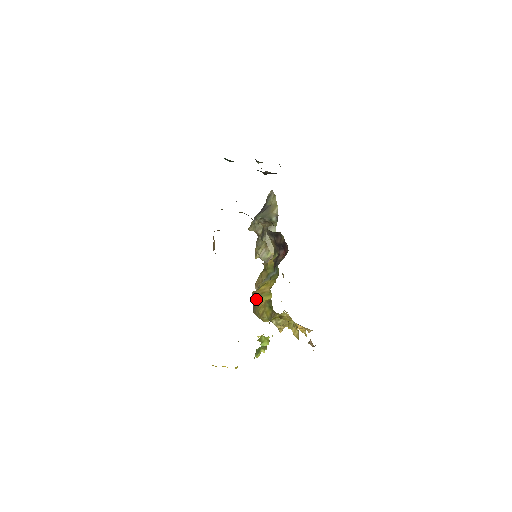
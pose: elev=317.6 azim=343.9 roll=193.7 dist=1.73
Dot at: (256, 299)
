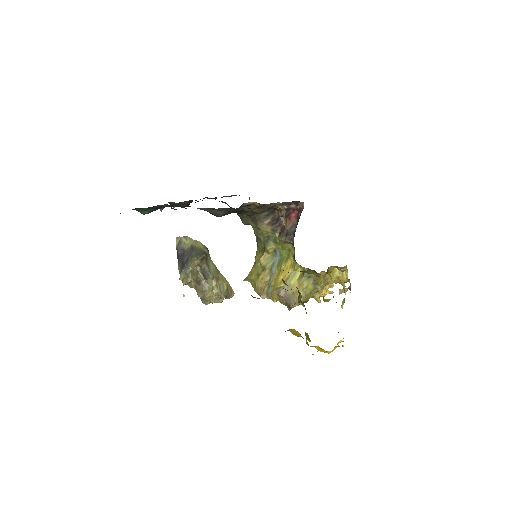
Dot at: (285, 292)
